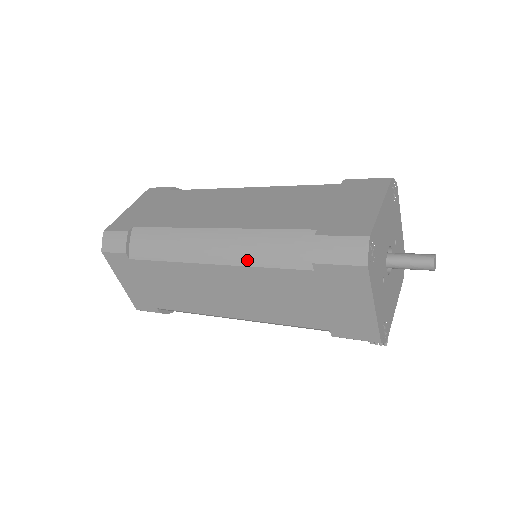
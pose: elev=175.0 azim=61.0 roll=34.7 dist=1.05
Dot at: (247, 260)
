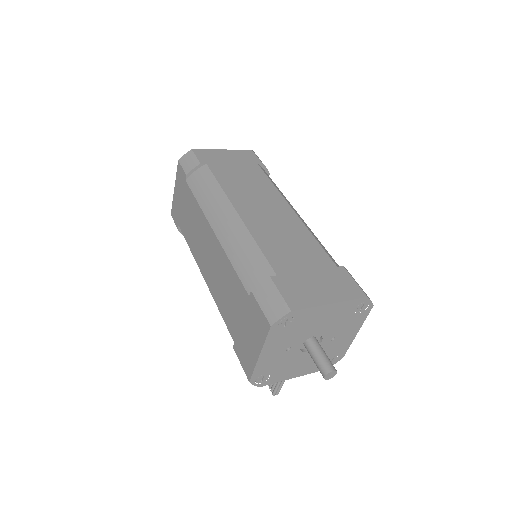
Dot at: (229, 250)
